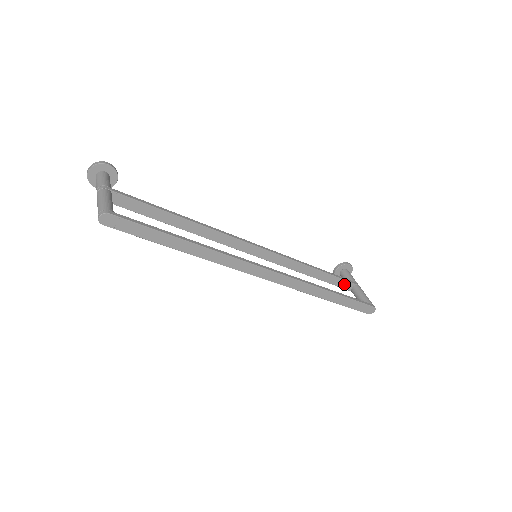
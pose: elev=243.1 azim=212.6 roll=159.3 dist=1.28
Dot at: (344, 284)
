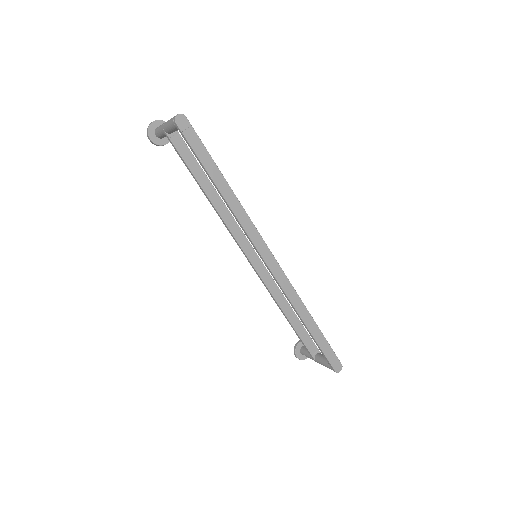
Dot at: (311, 345)
